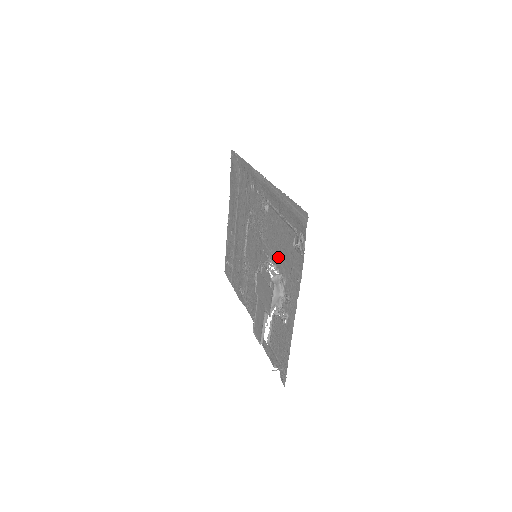
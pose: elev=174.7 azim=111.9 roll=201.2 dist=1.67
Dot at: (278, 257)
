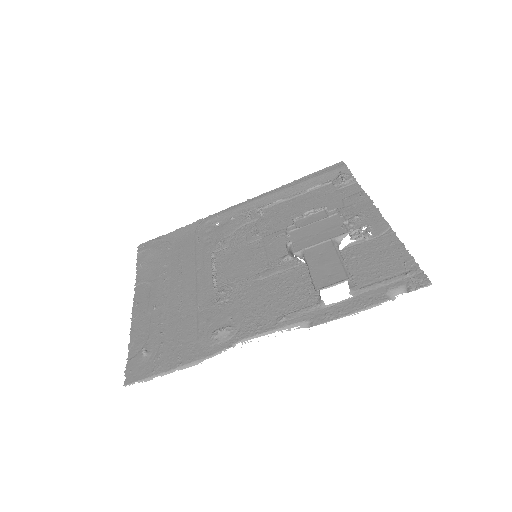
Dot at: occluded
